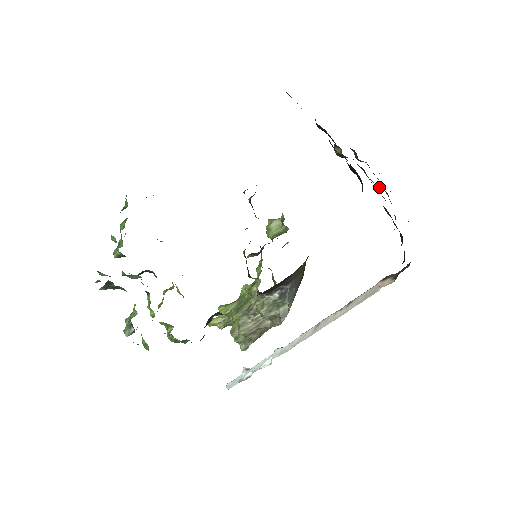
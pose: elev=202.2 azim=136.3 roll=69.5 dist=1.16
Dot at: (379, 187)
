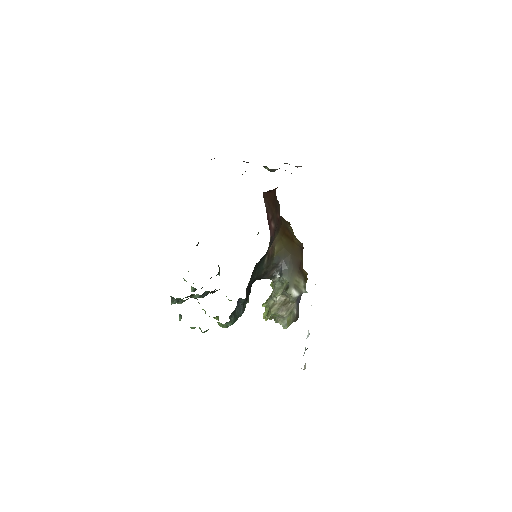
Dot at: occluded
